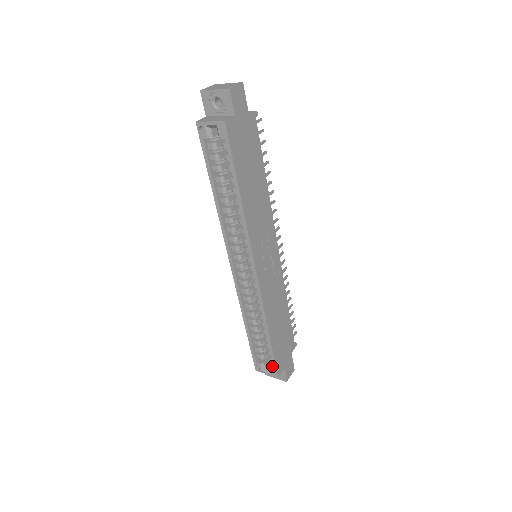
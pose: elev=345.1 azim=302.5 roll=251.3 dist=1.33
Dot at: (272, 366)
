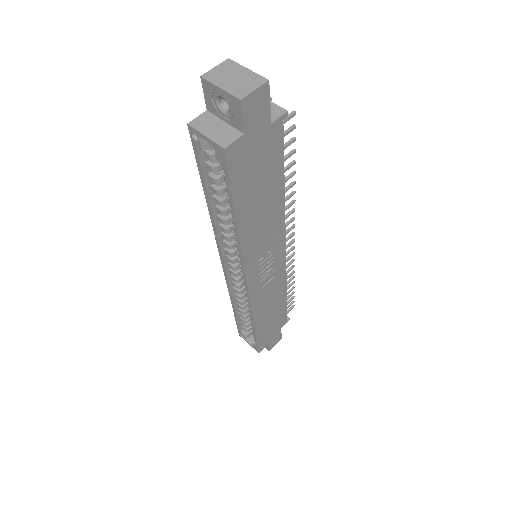
Dot at: occluded
